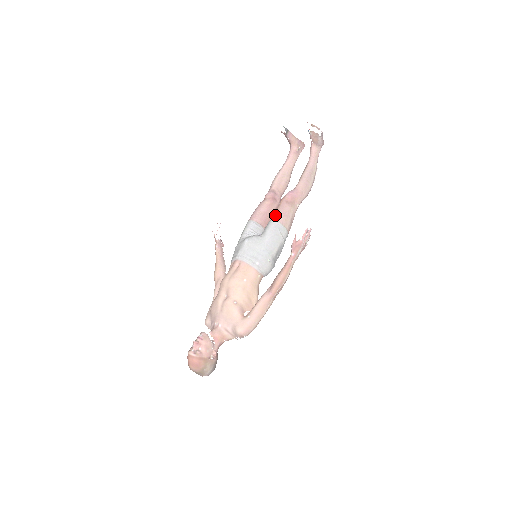
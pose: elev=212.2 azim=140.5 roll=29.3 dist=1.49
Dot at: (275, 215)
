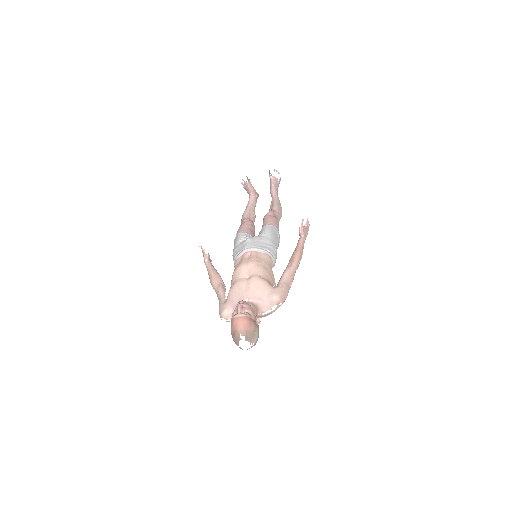
Dot at: (267, 222)
